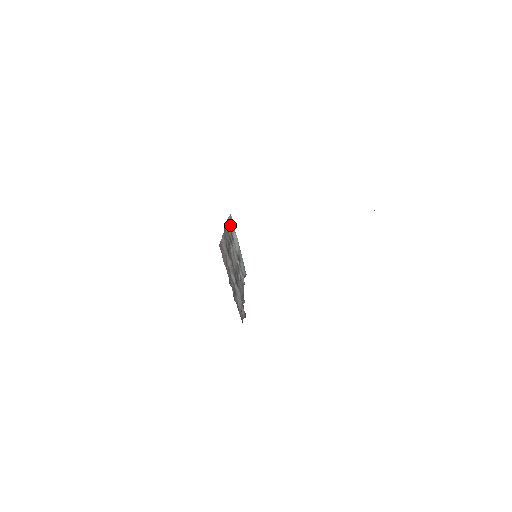
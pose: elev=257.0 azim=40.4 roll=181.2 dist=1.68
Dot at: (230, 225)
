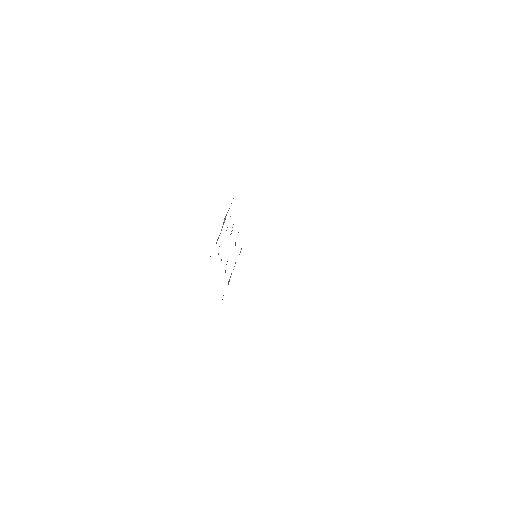
Dot at: (229, 208)
